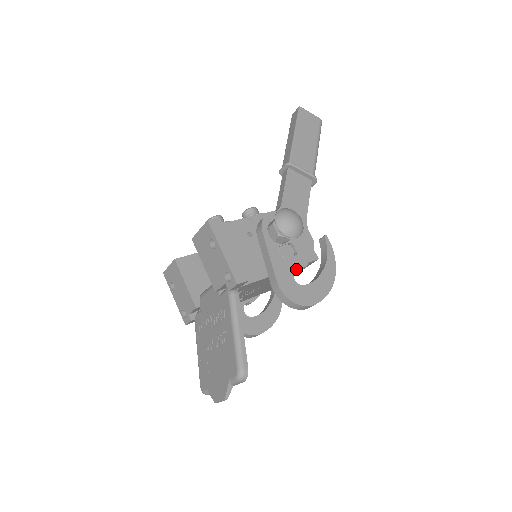
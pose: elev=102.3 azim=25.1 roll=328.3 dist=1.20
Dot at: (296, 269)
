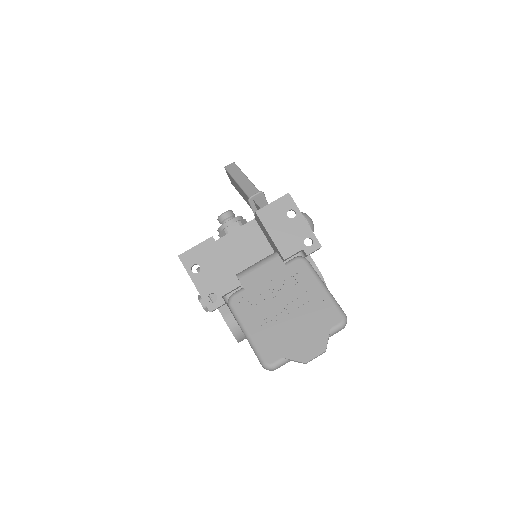
Dot at: occluded
